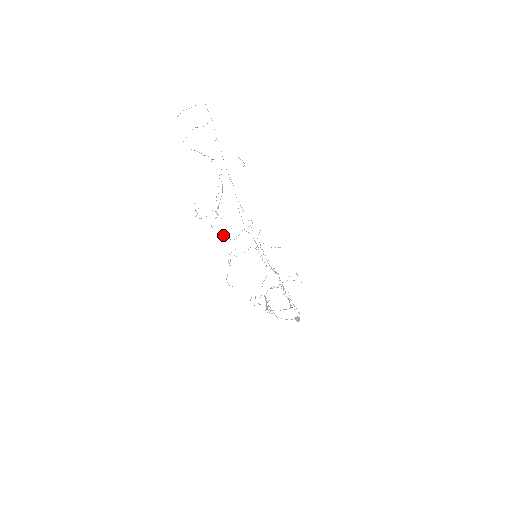
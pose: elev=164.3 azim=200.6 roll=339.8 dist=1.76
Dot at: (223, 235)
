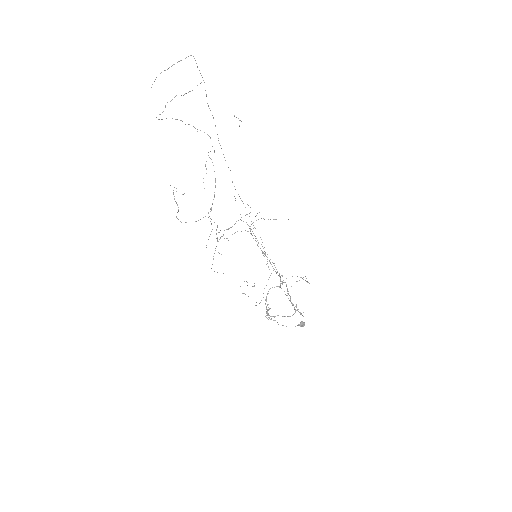
Dot at: (216, 238)
